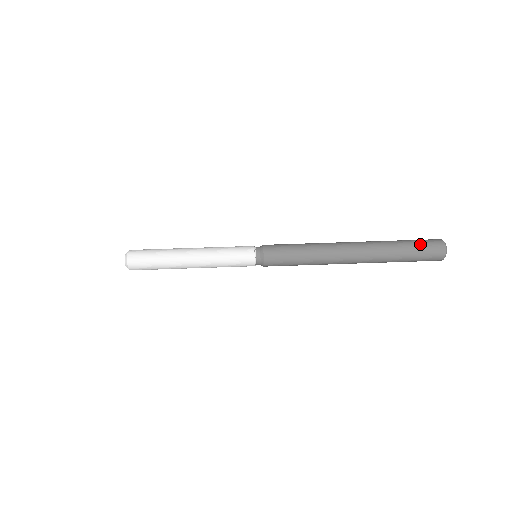
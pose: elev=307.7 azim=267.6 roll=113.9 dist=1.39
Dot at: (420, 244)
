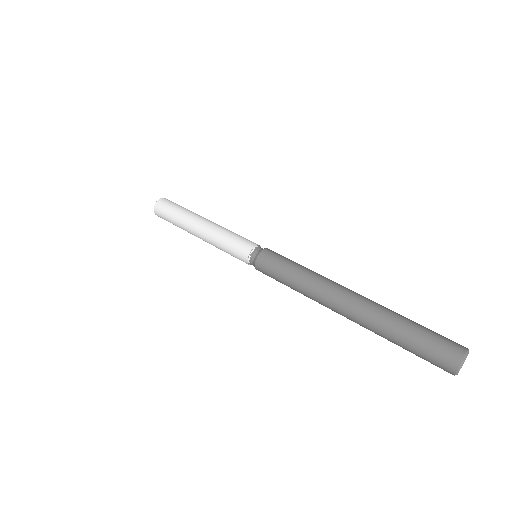
Dot at: (430, 338)
